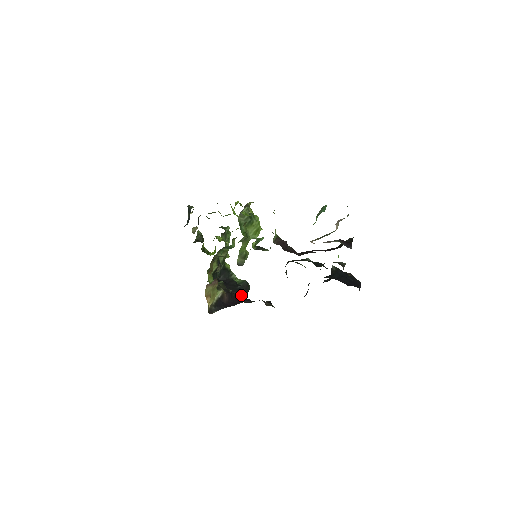
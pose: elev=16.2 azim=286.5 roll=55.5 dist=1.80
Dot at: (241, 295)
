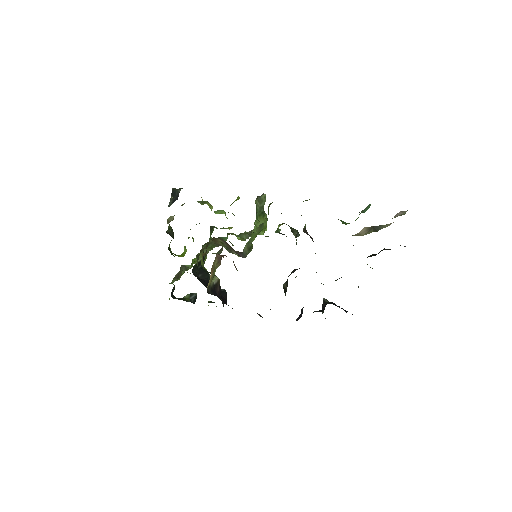
Dot at: (225, 299)
